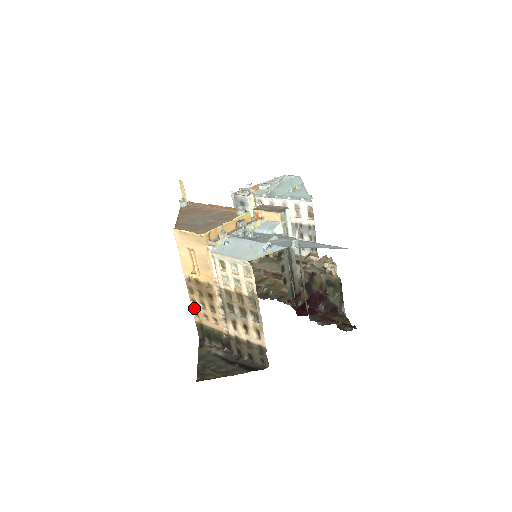
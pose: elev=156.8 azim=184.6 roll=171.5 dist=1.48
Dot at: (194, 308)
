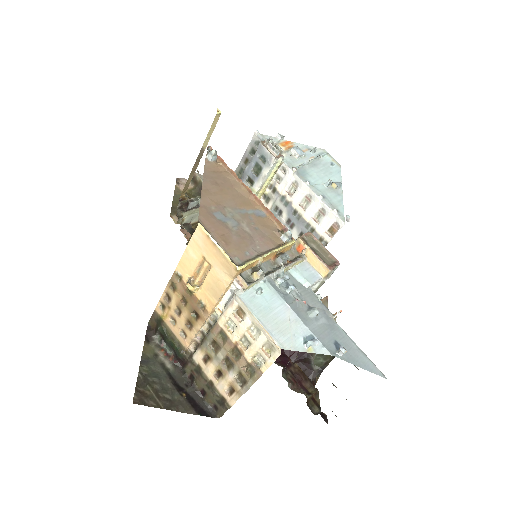
Dot at: (163, 301)
